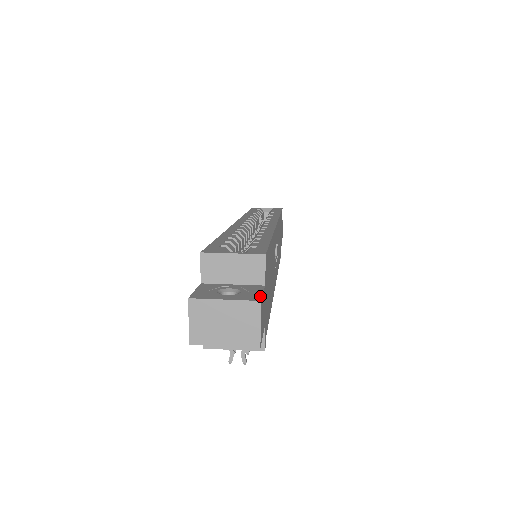
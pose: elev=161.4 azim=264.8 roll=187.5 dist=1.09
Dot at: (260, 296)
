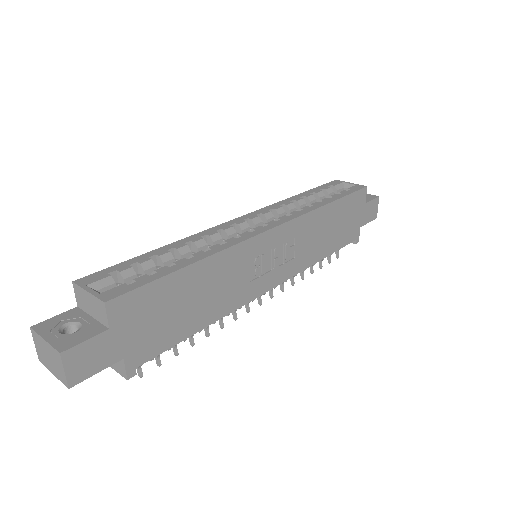
Dot at: (72, 345)
